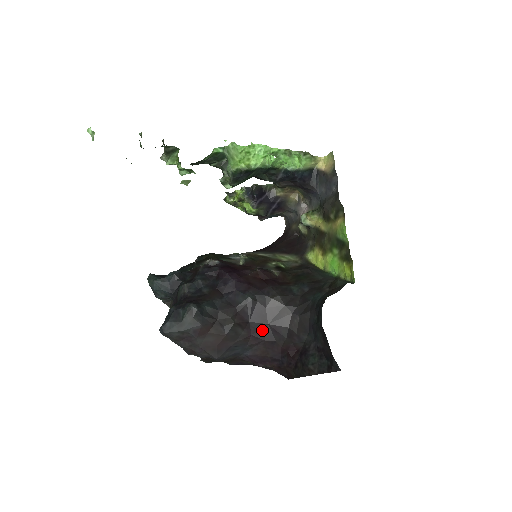
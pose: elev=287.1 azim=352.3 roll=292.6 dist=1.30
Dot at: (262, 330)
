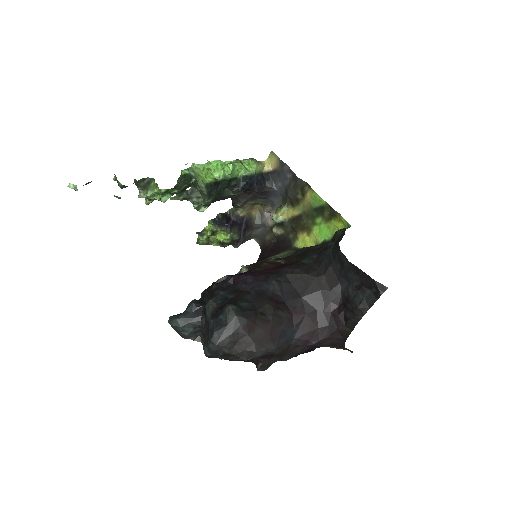
Dot at: (299, 305)
